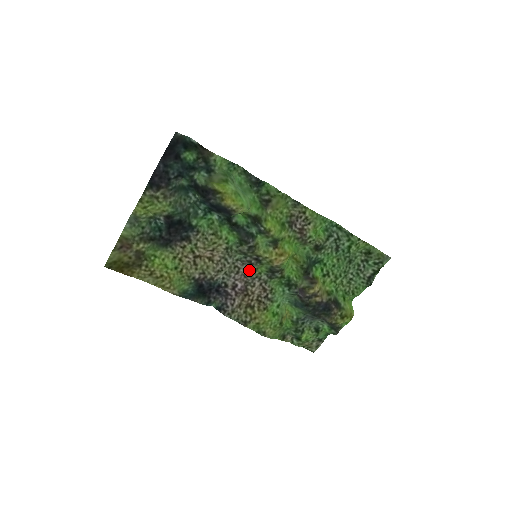
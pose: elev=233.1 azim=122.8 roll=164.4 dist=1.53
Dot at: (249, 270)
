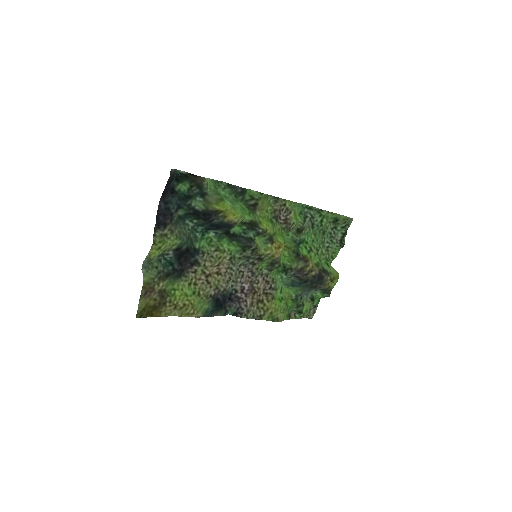
Dot at: (251, 270)
